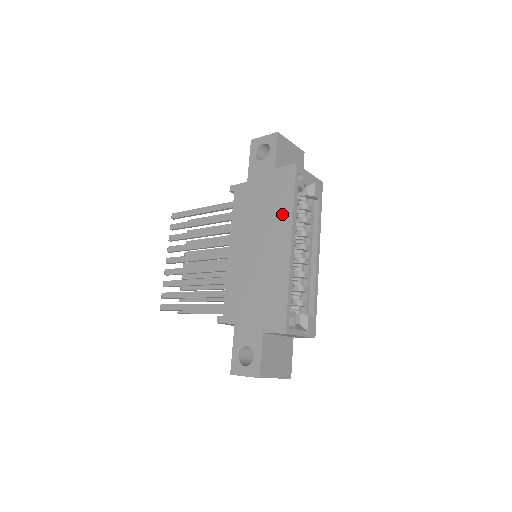
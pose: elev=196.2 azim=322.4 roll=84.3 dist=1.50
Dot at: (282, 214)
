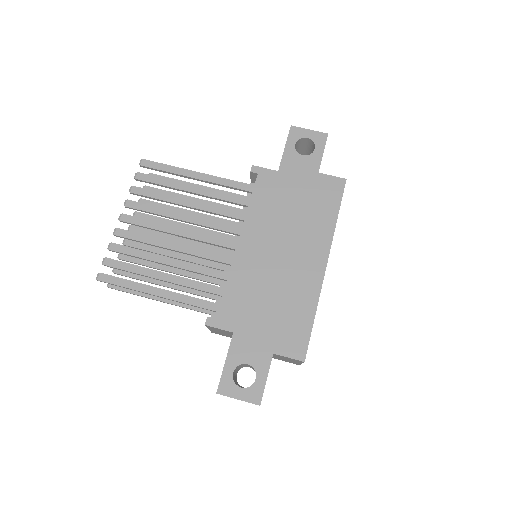
Dot at: (320, 227)
